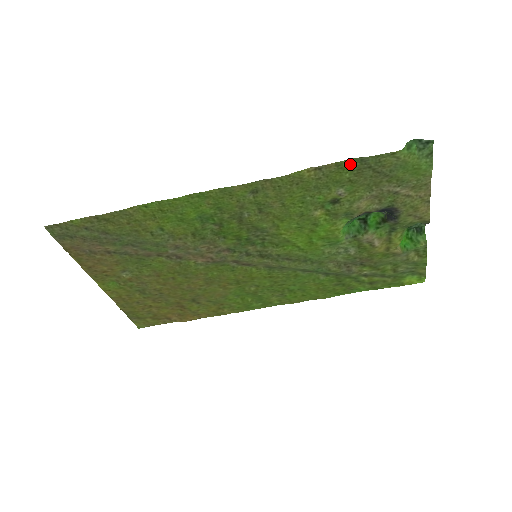
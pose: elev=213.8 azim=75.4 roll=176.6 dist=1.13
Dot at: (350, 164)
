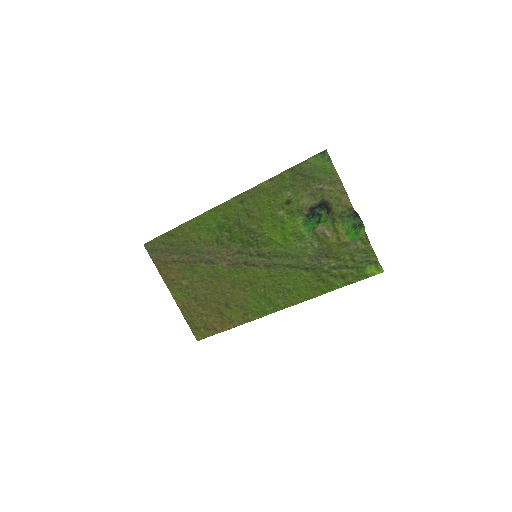
Dot at: (287, 174)
